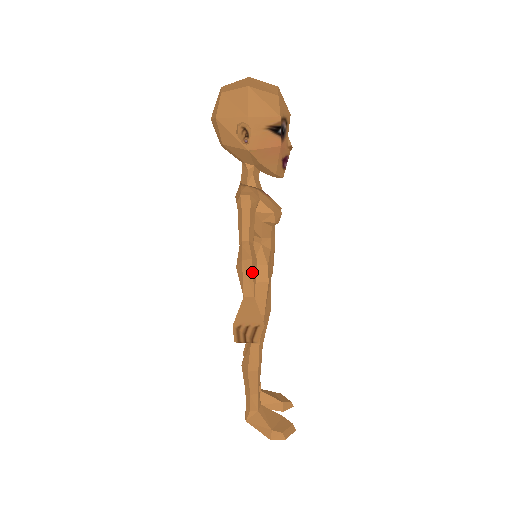
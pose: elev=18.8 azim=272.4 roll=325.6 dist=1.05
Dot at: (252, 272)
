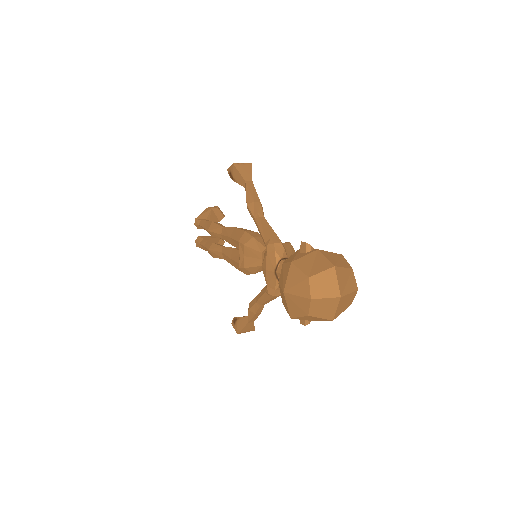
Dot at: occluded
